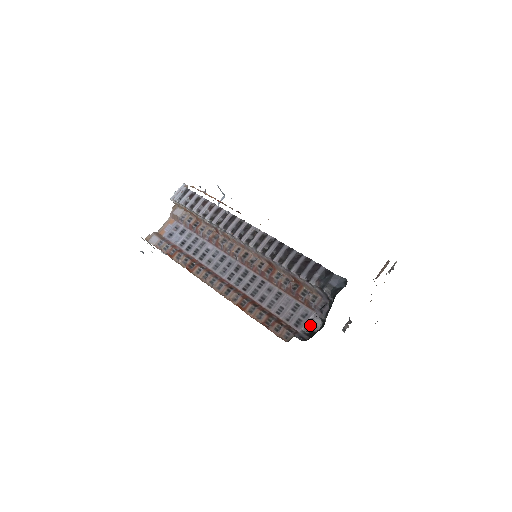
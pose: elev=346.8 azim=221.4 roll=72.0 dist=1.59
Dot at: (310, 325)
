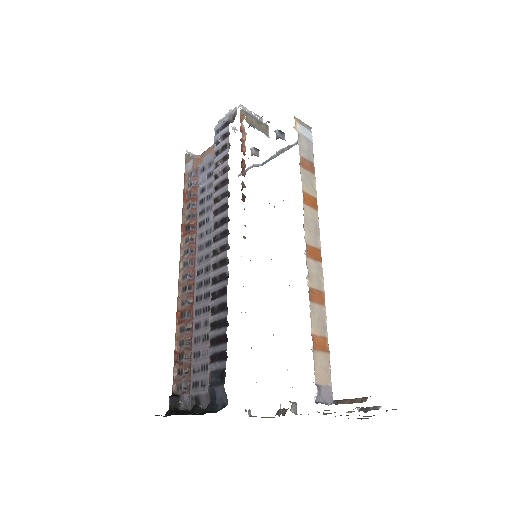
Dot at: (200, 398)
